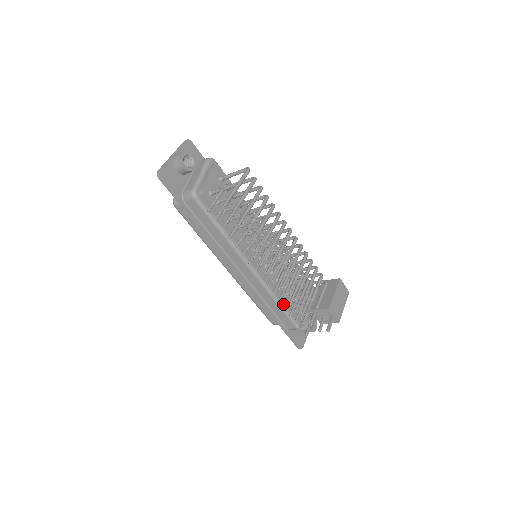
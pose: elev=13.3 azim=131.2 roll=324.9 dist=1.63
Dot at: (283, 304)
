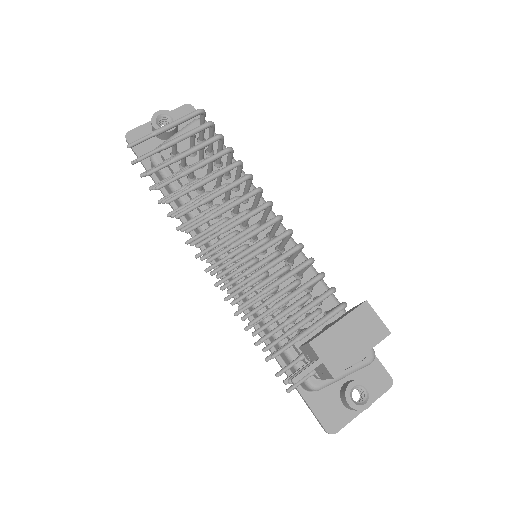
Dot at: occluded
